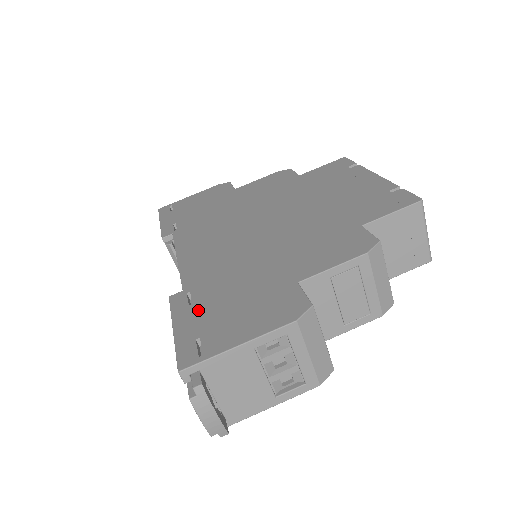
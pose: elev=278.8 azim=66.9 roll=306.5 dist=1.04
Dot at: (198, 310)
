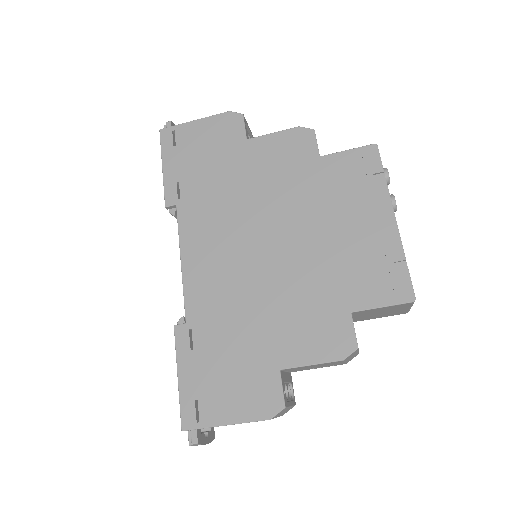
Dot at: (198, 362)
